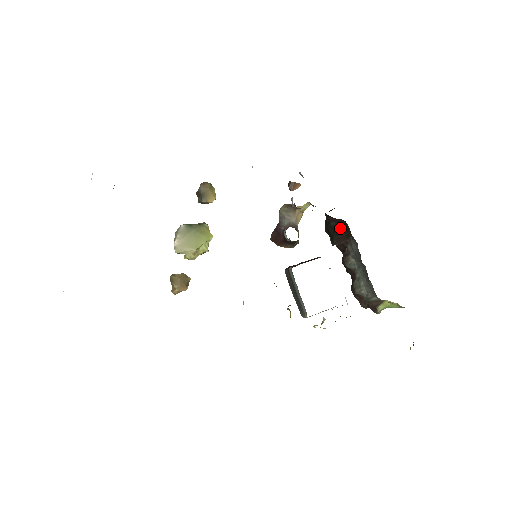
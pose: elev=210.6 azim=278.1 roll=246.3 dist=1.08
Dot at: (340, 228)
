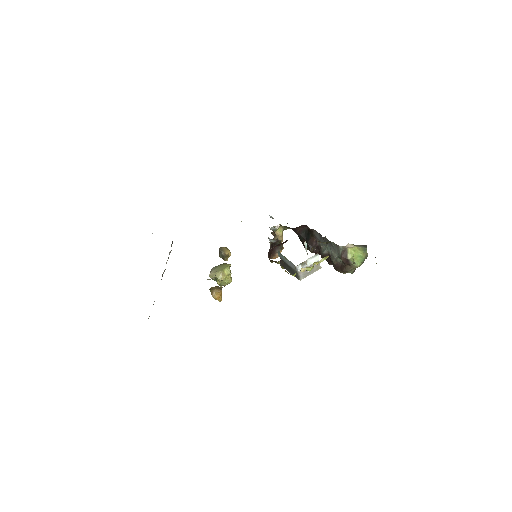
Dot at: (307, 235)
